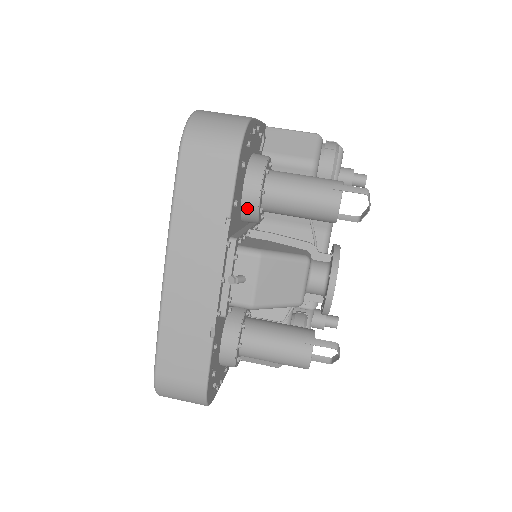
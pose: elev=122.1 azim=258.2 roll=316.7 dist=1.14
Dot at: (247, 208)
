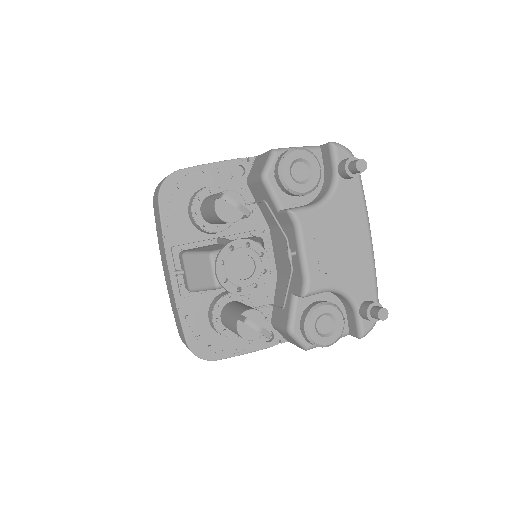
Dot at: (195, 225)
